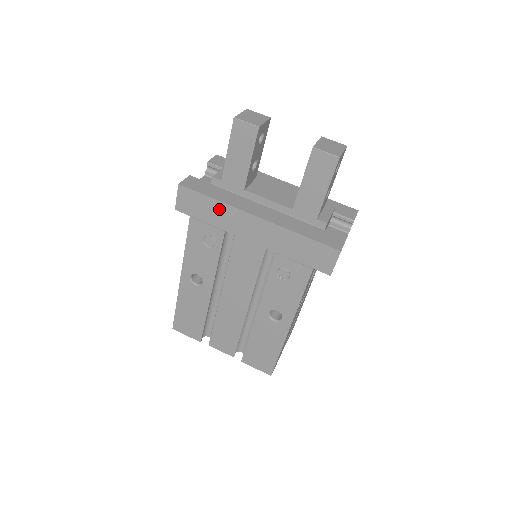
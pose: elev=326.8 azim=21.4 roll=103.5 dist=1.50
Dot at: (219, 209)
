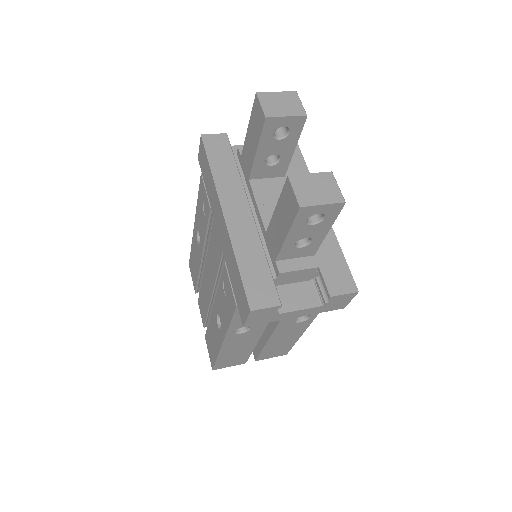
Dot at: (211, 182)
